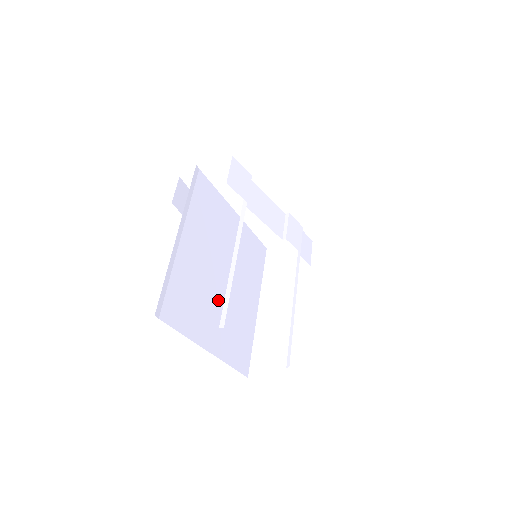
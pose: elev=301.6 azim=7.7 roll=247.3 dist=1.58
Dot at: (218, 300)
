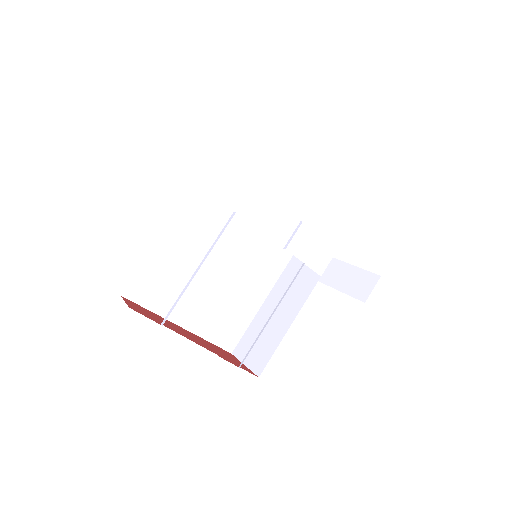
Dot at: (208, 286)
